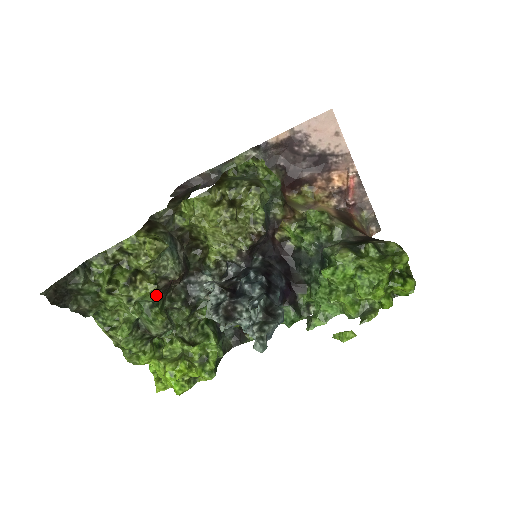
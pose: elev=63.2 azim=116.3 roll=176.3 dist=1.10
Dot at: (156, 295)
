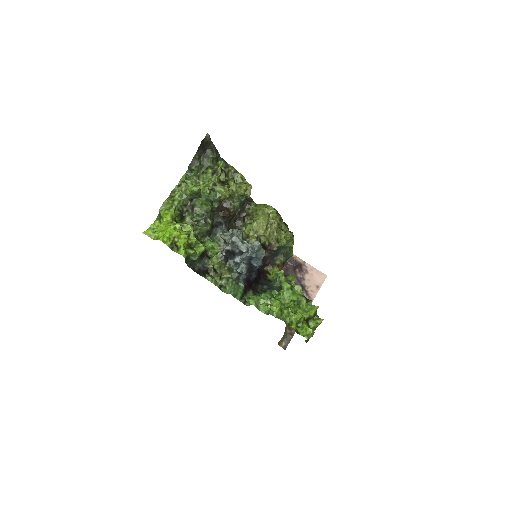
Dot at: (217, 202)
